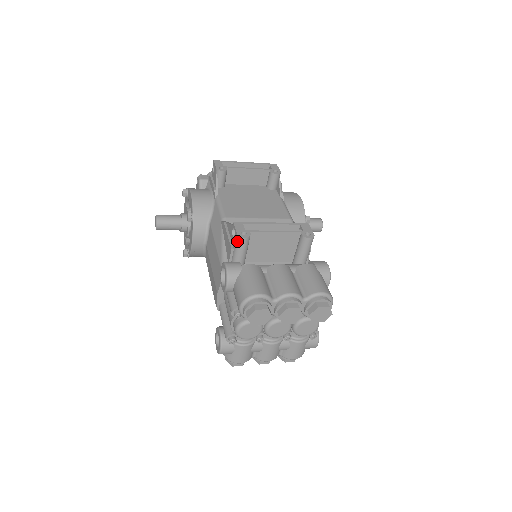
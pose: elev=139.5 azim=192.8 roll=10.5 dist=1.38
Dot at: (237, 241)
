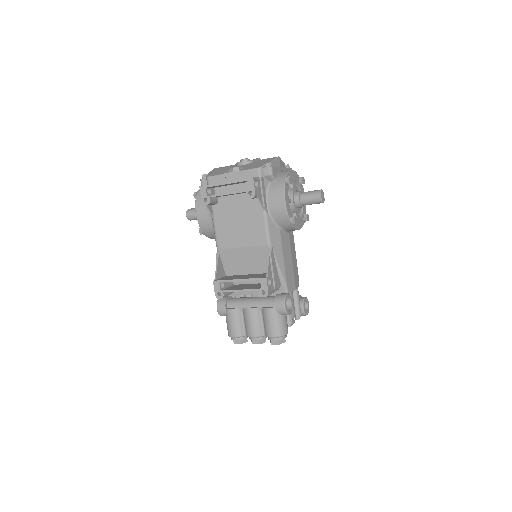
Dot at: occluded
